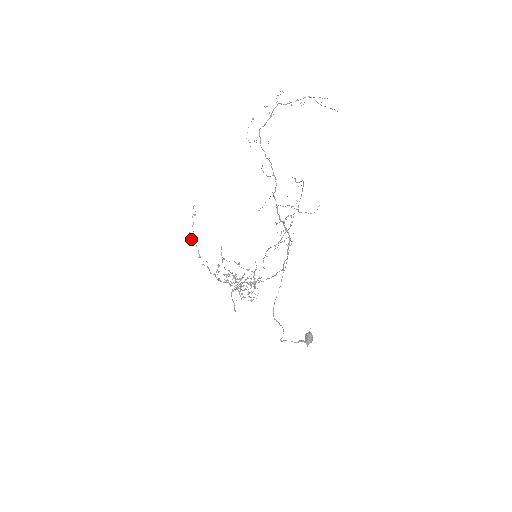
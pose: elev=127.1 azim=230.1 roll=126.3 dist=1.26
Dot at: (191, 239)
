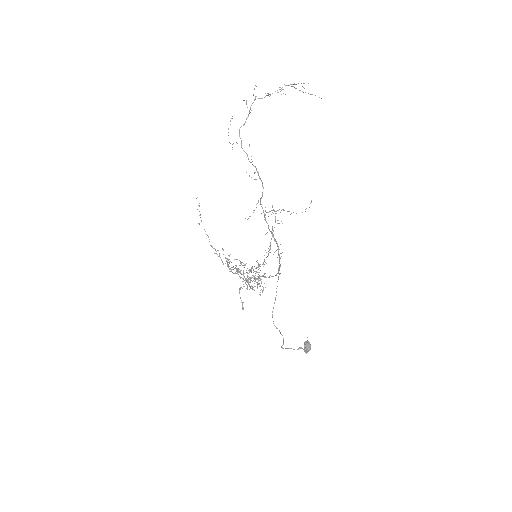
Dot at: occluded
